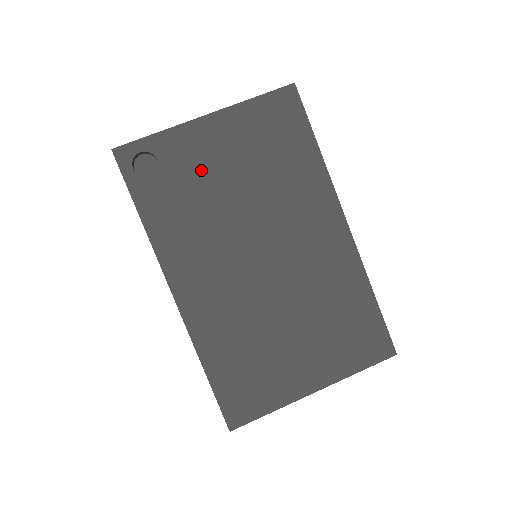
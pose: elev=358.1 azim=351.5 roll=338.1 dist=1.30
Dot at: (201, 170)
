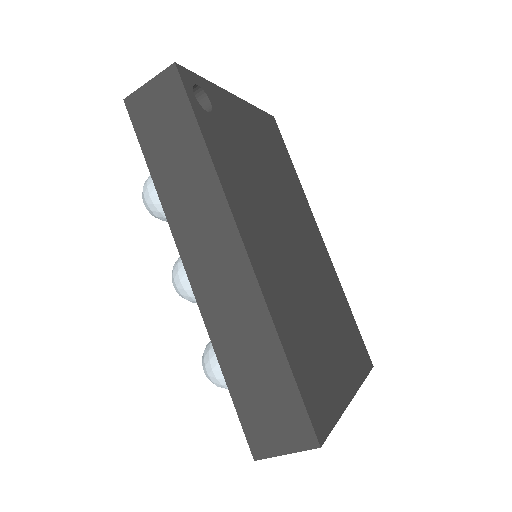
Dot at: (240, 136)
